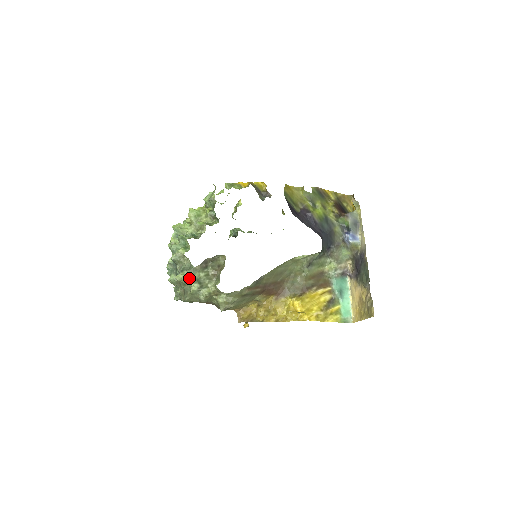
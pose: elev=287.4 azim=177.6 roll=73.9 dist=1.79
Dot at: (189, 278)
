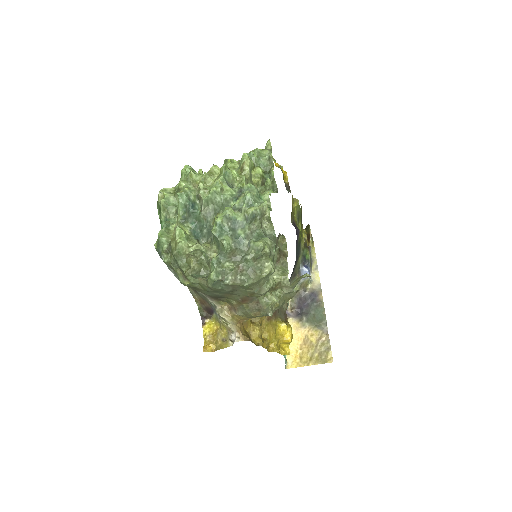
Dot at: (270, 251)
